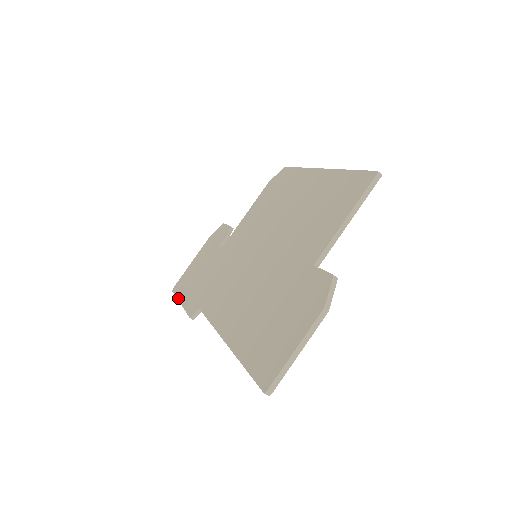
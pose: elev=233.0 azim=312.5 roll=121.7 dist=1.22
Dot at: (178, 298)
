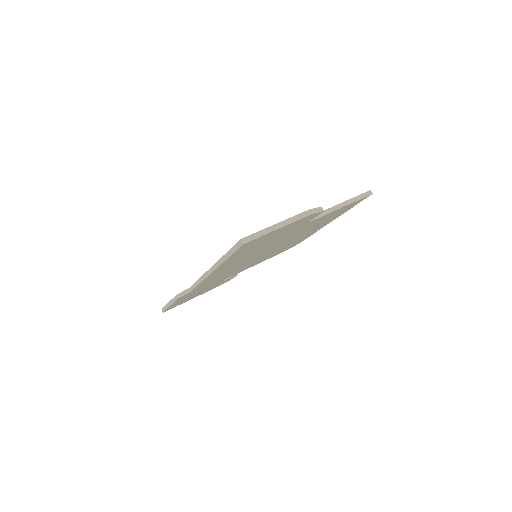
Dot at: occluded
